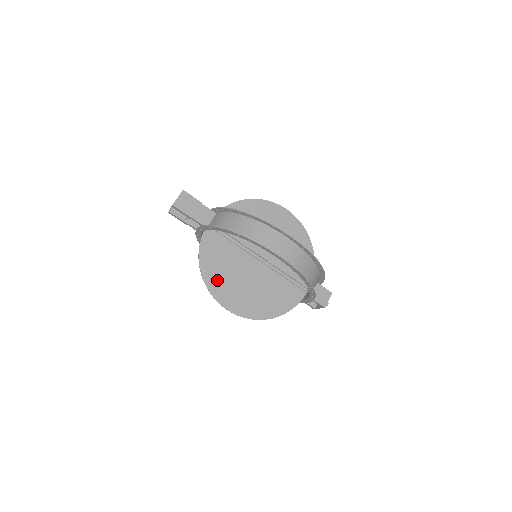
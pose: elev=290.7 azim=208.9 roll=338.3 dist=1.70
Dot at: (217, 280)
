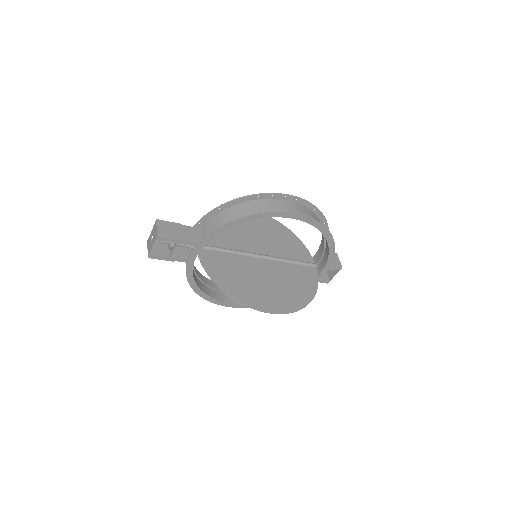
Dot at: (243, 291)
